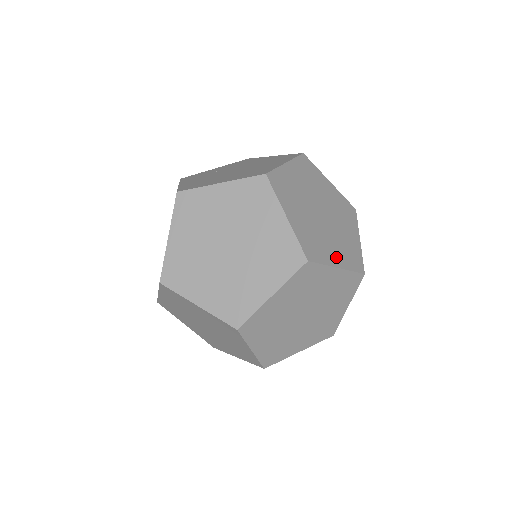
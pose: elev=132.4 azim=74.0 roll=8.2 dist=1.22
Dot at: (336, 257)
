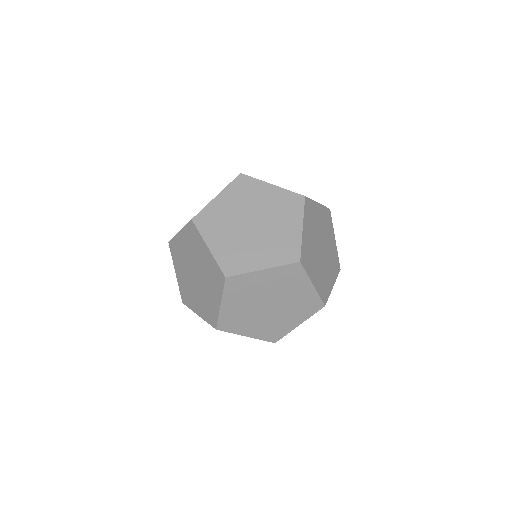
Dot at: (315, 278)
